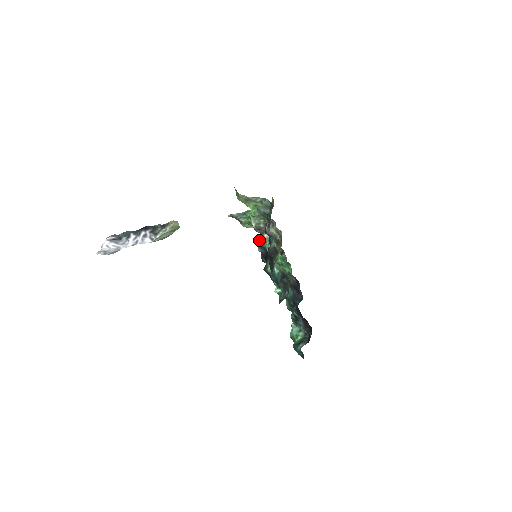
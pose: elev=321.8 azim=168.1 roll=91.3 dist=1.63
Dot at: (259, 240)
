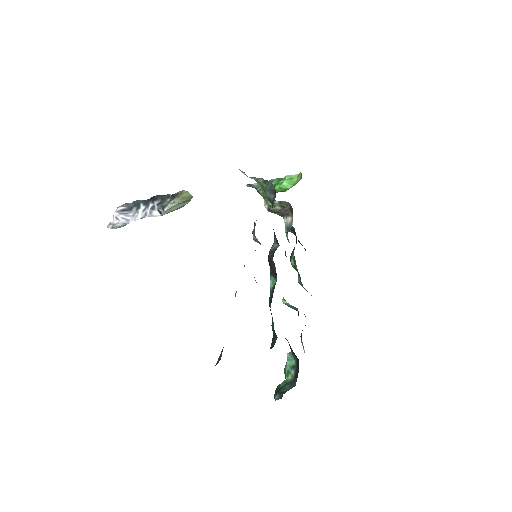
Dot at: occluded
